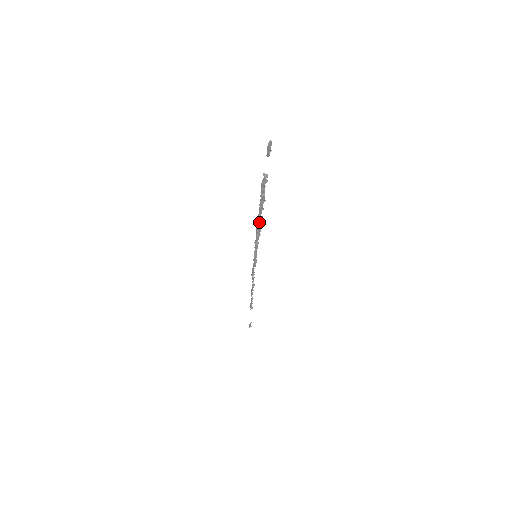
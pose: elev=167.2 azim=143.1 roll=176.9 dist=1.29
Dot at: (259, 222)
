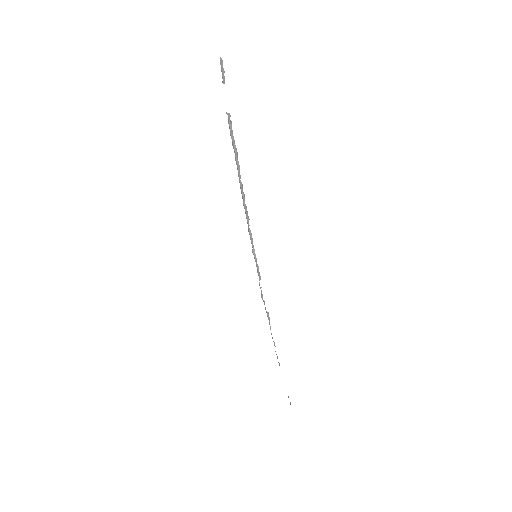
Dot at: (242, 195)
